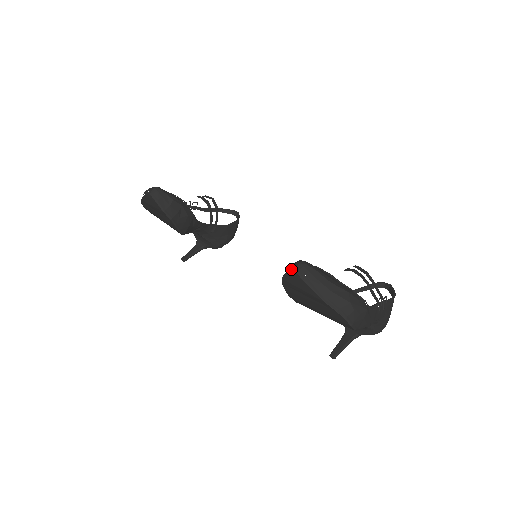
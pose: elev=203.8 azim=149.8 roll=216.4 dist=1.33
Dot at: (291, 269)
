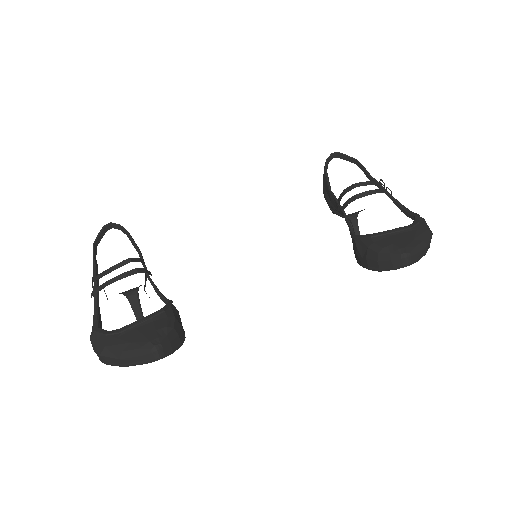
Dot at: (403, 266)
